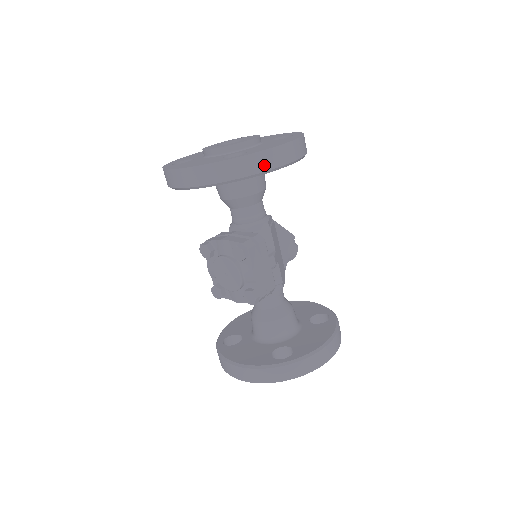
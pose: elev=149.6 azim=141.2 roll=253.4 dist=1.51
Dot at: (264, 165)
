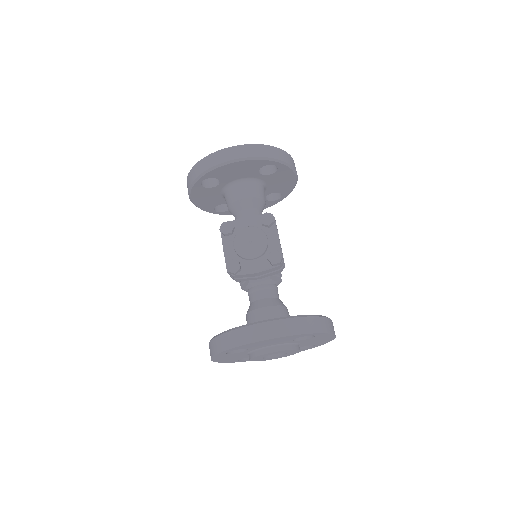
Dot at: (289, 161)
